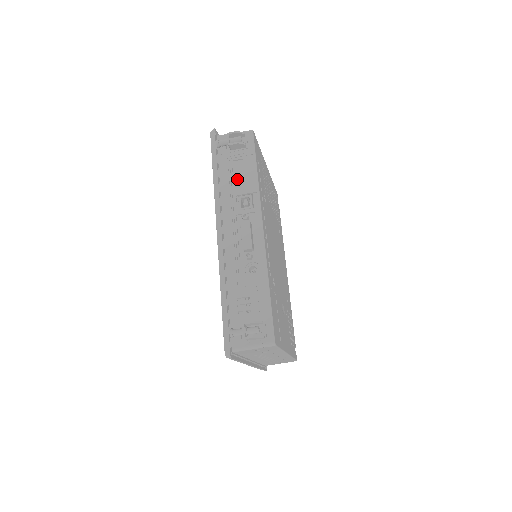
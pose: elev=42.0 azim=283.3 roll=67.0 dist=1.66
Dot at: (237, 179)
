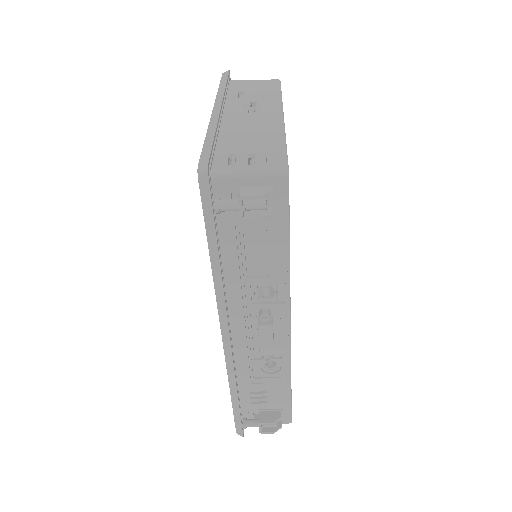
Dot at: (252, 256)
